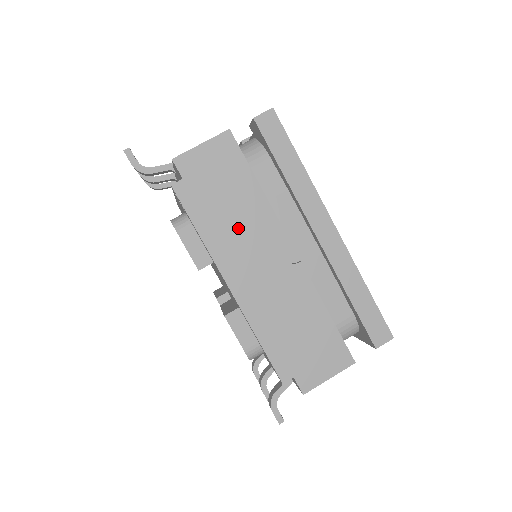
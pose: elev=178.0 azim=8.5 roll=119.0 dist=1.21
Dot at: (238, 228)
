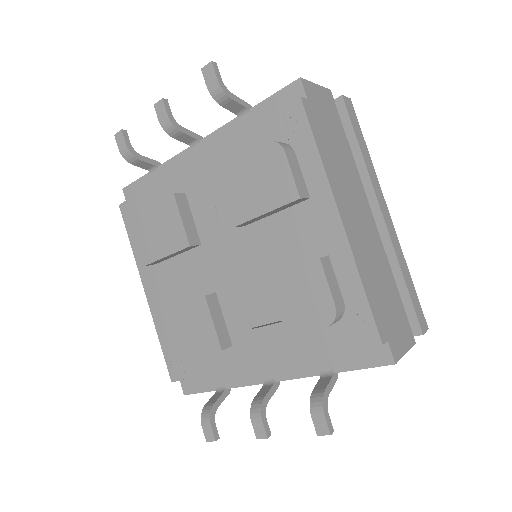
Dot at: (342, 170)
